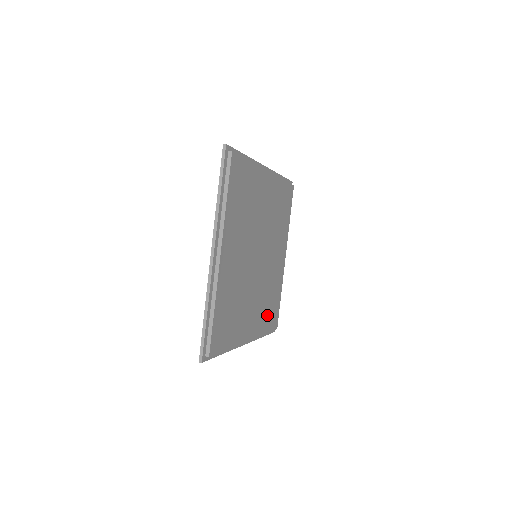
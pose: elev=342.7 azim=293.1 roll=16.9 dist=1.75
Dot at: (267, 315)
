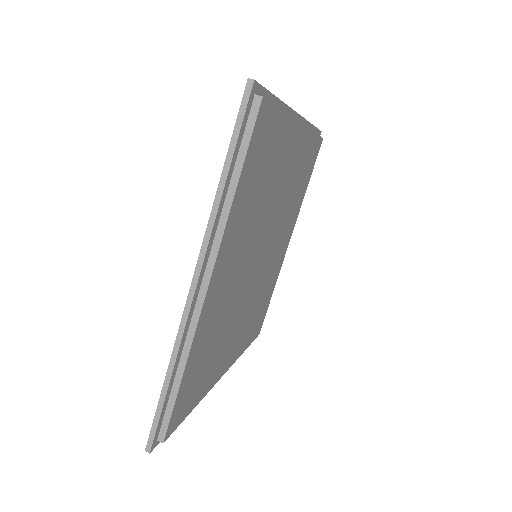
Dot at: (252, 326)
